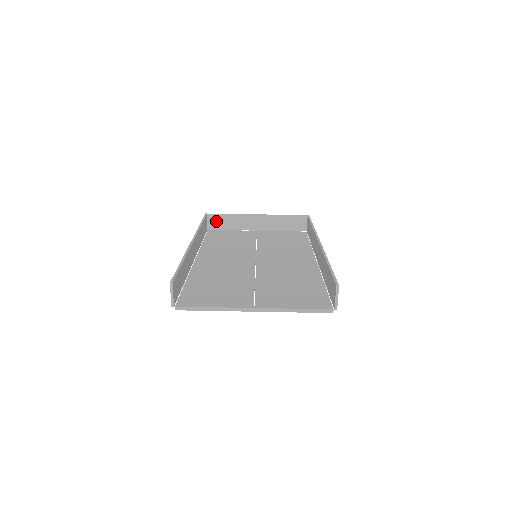
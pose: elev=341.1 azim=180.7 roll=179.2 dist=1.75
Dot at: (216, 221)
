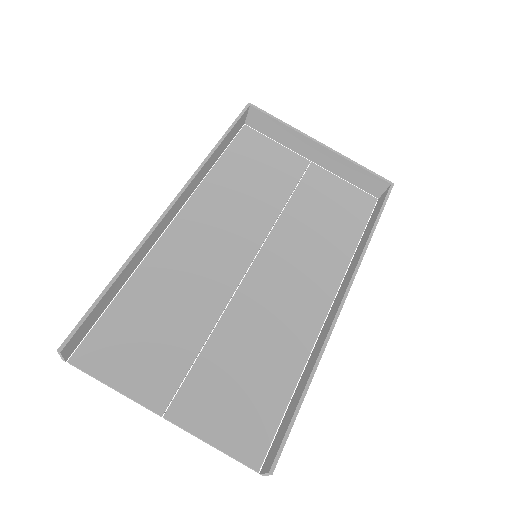
Dot at: (260, 120)
